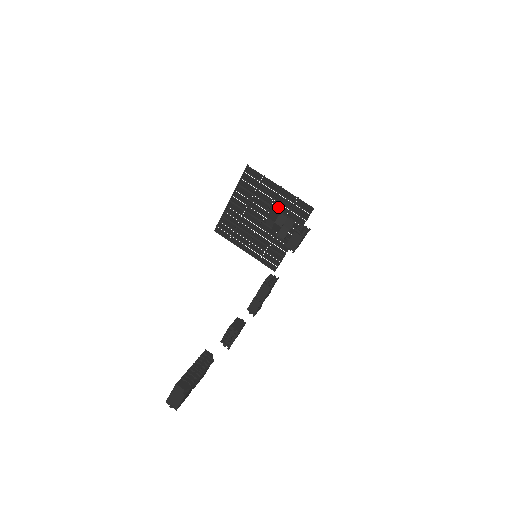
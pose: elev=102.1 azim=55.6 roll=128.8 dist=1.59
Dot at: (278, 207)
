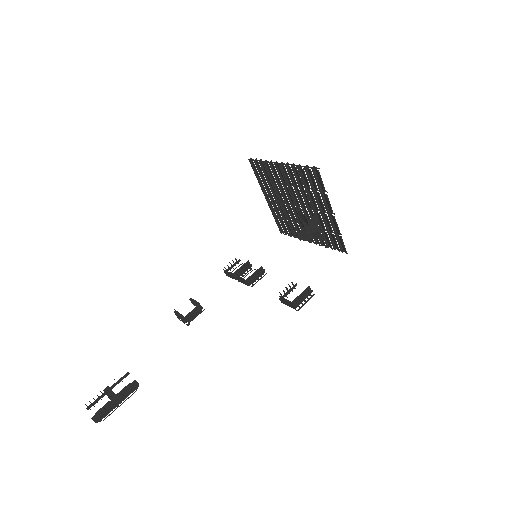
Dot at: (319, 217)
